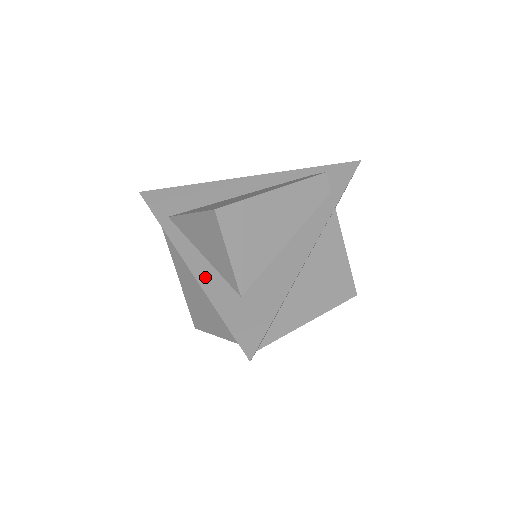
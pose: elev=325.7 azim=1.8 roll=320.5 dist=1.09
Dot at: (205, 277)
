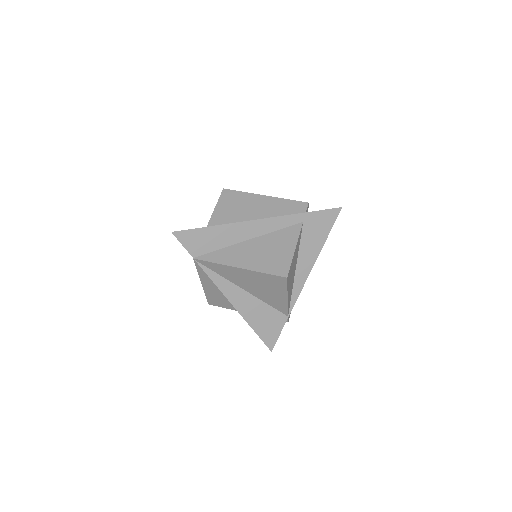
Dot at: occluded
